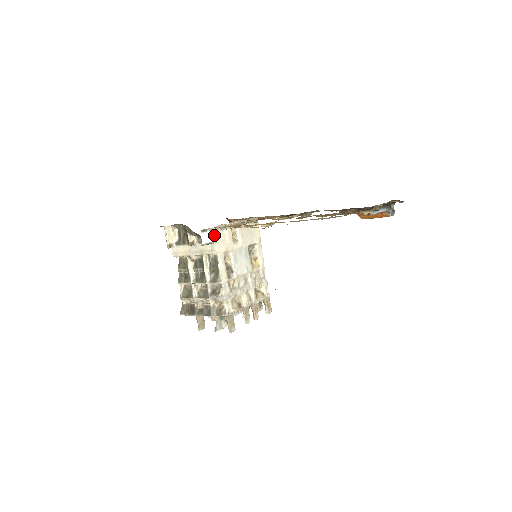
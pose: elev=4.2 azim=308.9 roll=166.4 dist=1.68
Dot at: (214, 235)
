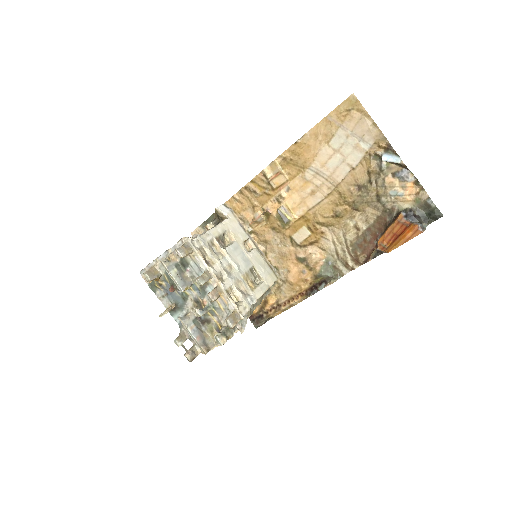
Dot at: (231, 216)
